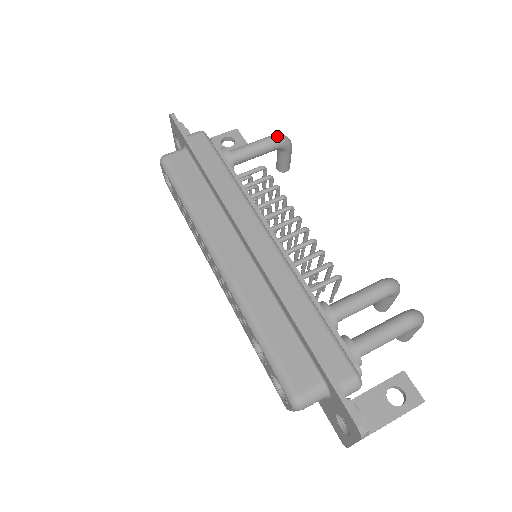
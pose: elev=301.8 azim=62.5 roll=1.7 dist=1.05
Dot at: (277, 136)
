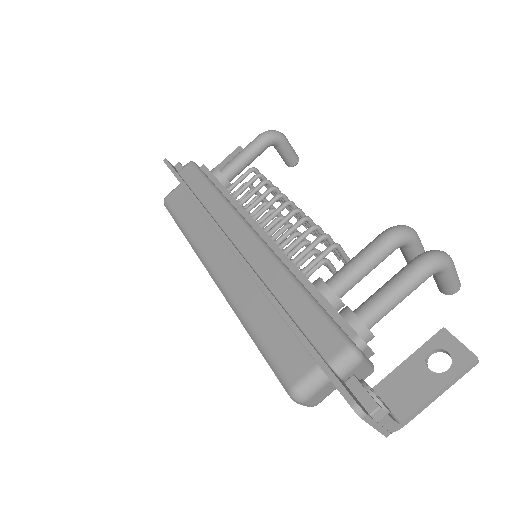
Dot at: (262, 134)
